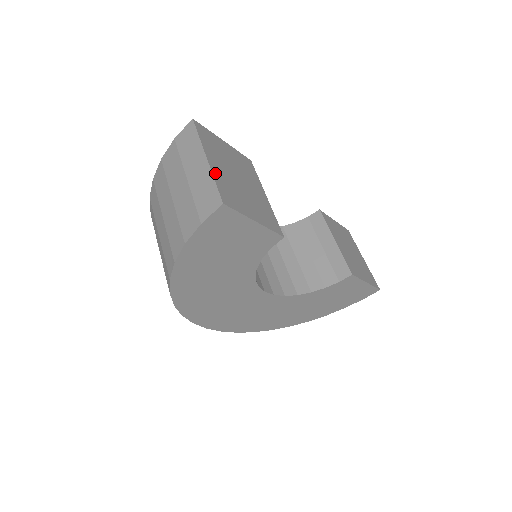
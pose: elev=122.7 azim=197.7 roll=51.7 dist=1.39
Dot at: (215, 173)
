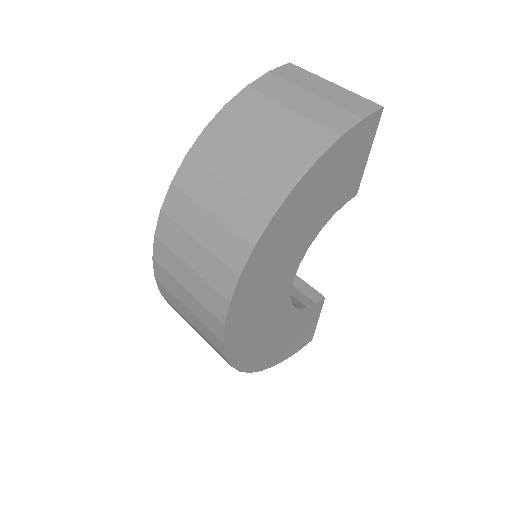
Dot at: occluded
